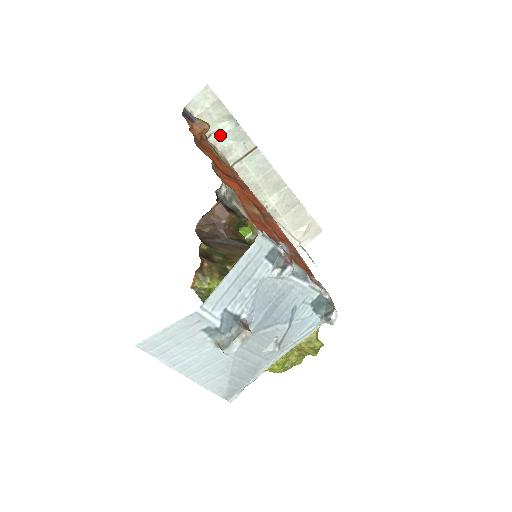
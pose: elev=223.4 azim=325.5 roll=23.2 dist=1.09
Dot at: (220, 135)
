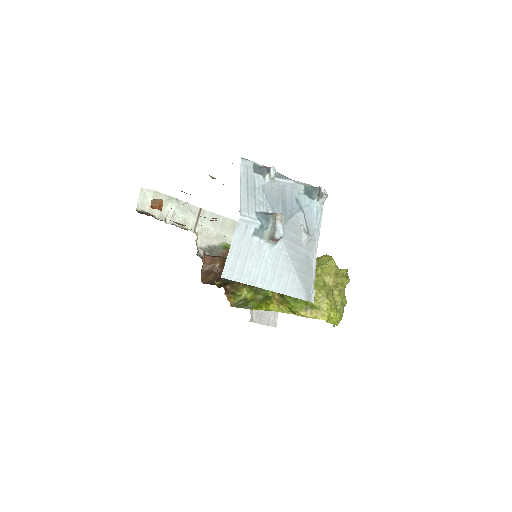
Dot at: (172, 215)
